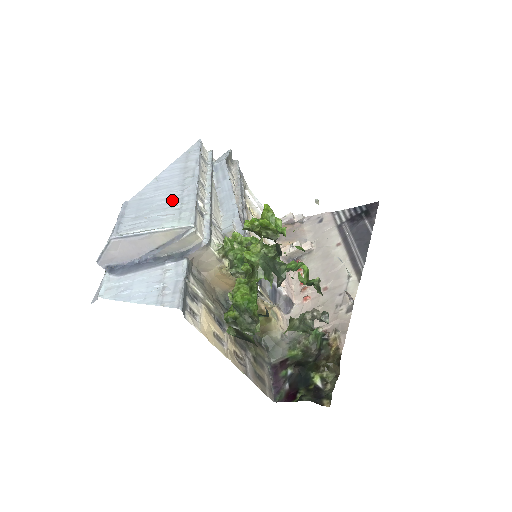
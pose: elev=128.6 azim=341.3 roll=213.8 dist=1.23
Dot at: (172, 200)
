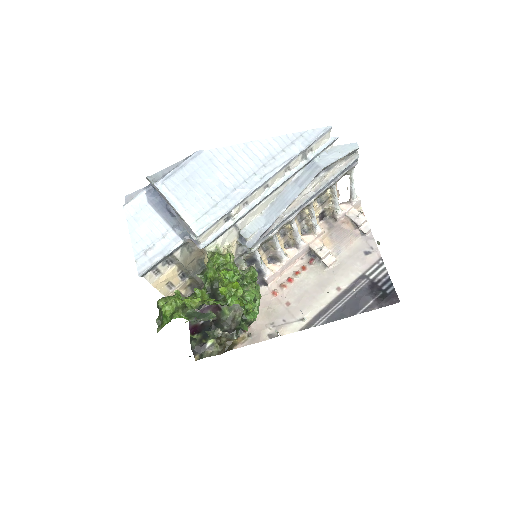
Dot at: (220, 190)
